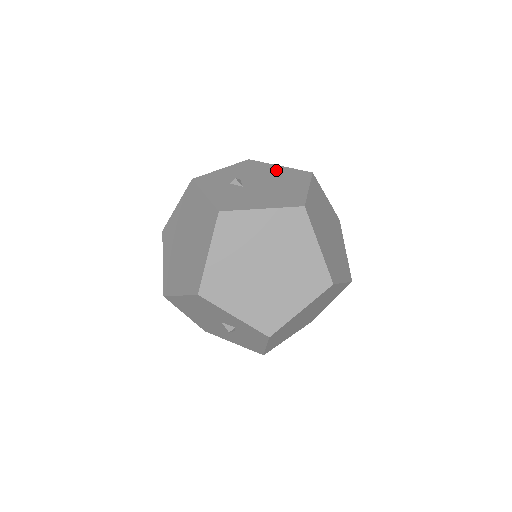
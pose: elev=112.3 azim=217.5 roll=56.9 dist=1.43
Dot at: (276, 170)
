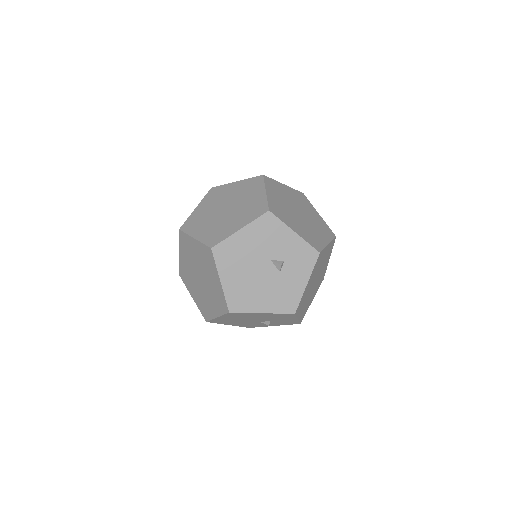
Dot at: occluded
